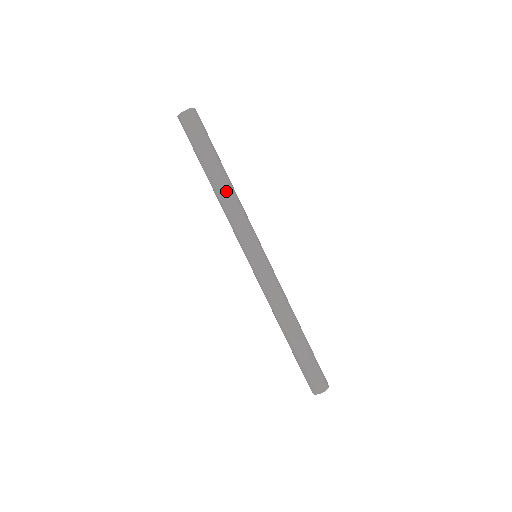
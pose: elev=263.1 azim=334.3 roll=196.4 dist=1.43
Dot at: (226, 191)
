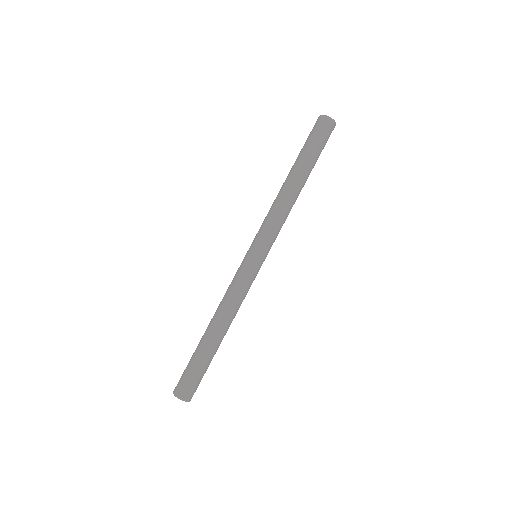
Dot at: (296, 196)
